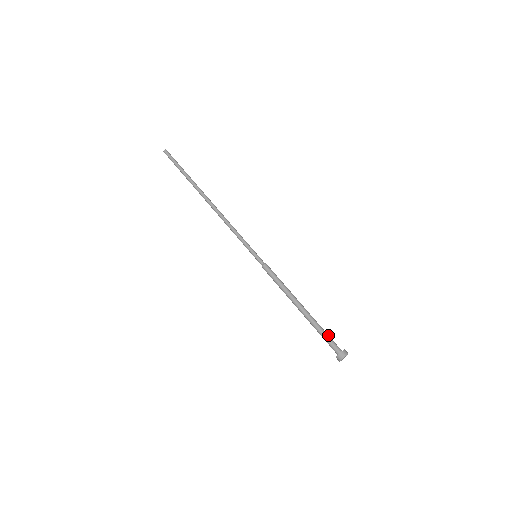
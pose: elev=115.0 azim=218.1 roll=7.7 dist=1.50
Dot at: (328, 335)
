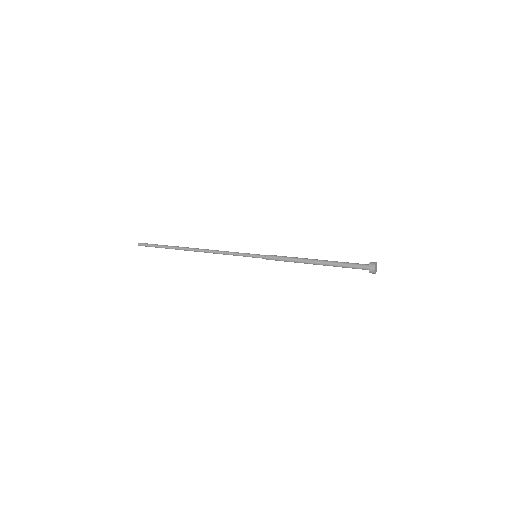
Dot at: (351, 265)
